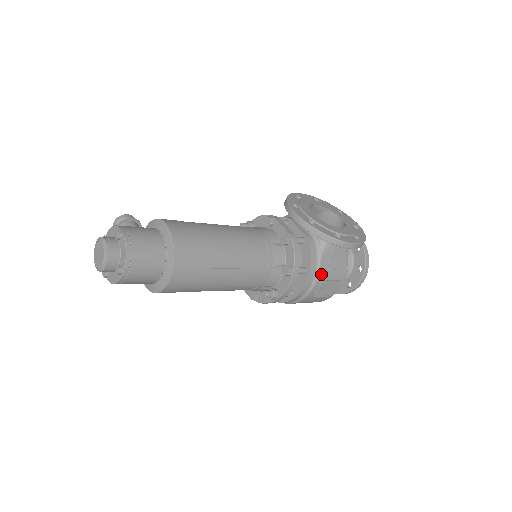
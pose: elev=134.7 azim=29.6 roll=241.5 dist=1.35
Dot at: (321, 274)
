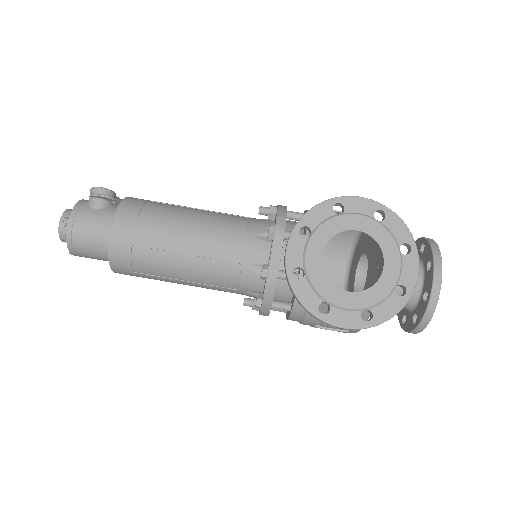
Dot at: (310, 320)
